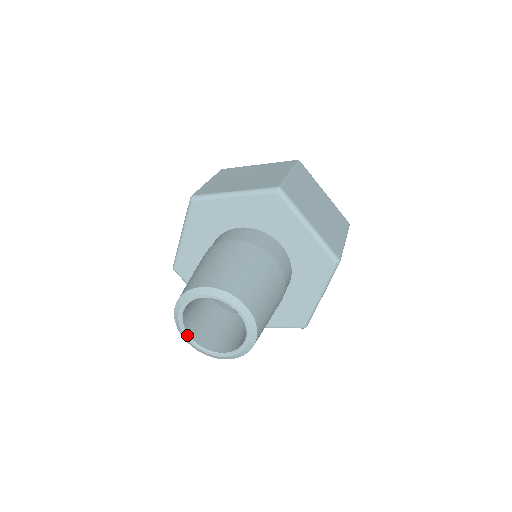
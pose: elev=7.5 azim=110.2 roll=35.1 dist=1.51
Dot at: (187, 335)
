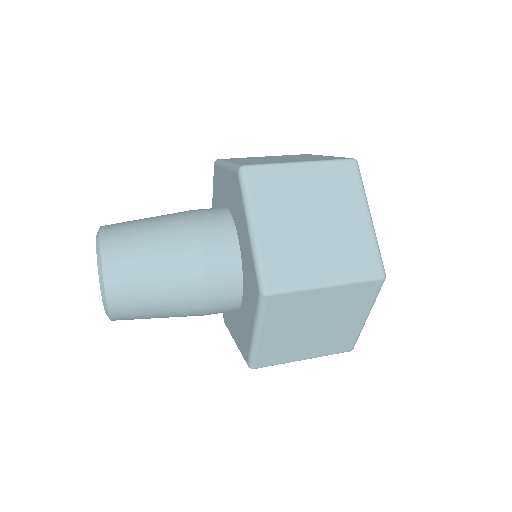
Dot at: occluded
